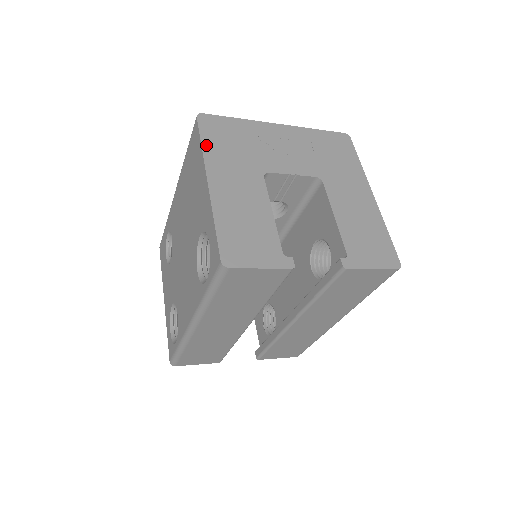
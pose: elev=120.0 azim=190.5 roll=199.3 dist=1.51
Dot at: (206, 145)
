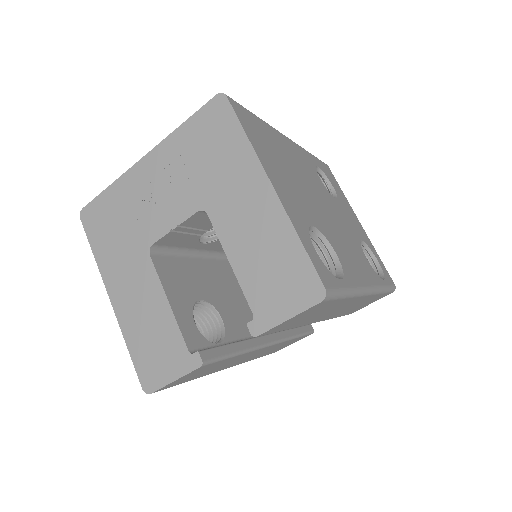
Dot at: (96, 251)
